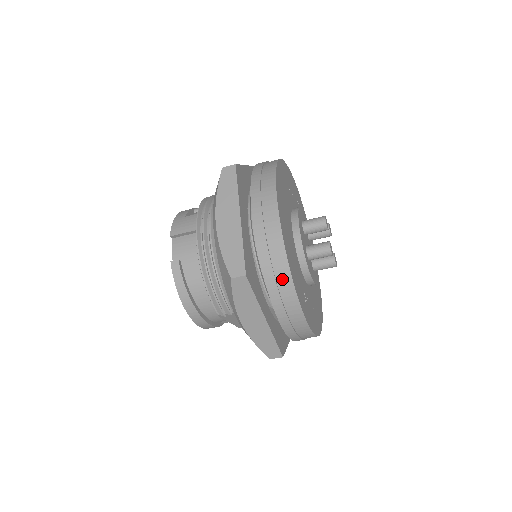
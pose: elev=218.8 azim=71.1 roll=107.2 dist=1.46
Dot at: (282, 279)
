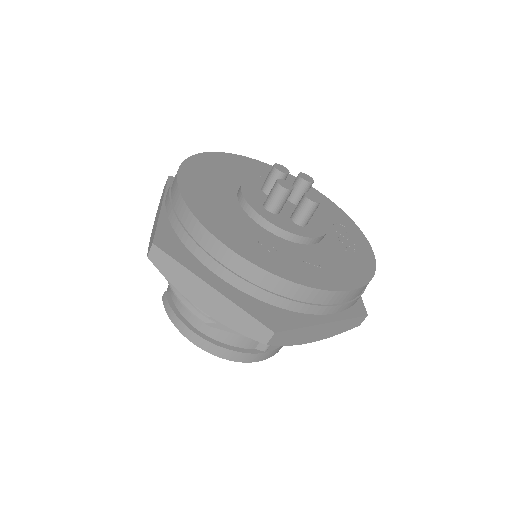
Dot at: (192, 228)
